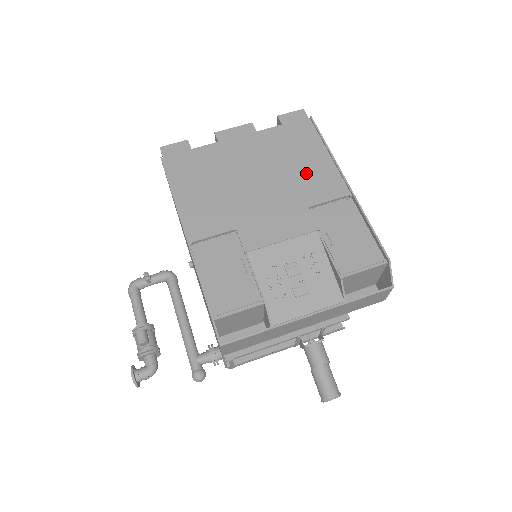
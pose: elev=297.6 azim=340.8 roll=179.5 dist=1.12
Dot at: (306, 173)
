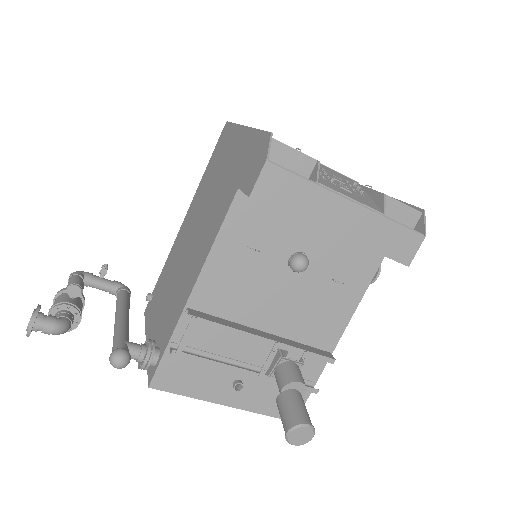
Dot at: occluded
